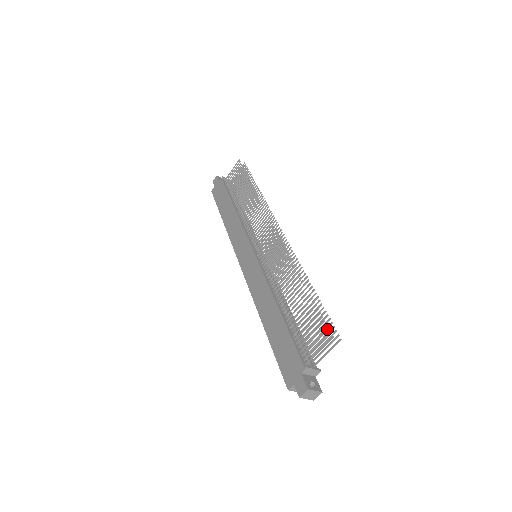
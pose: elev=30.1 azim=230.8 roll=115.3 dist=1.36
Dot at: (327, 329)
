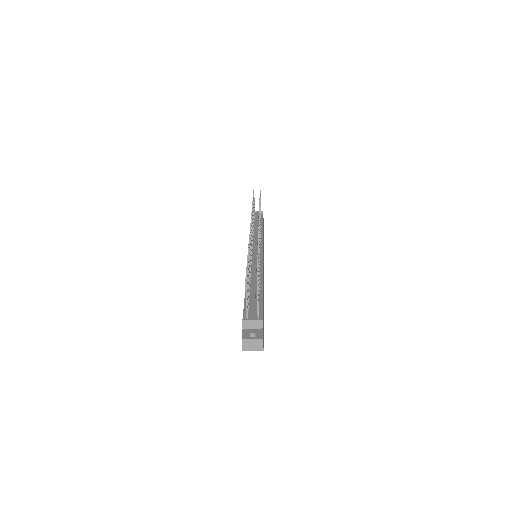
Dot at: occluded
